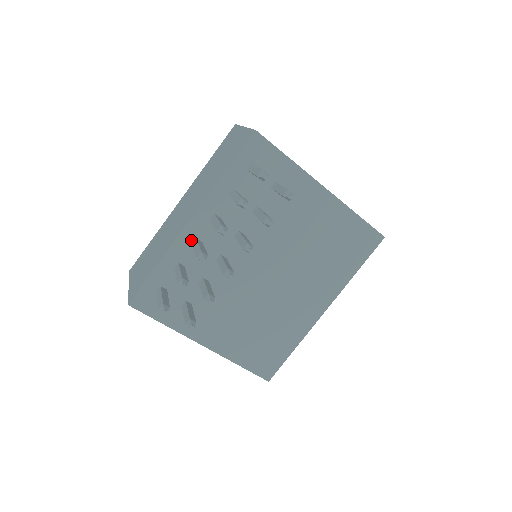
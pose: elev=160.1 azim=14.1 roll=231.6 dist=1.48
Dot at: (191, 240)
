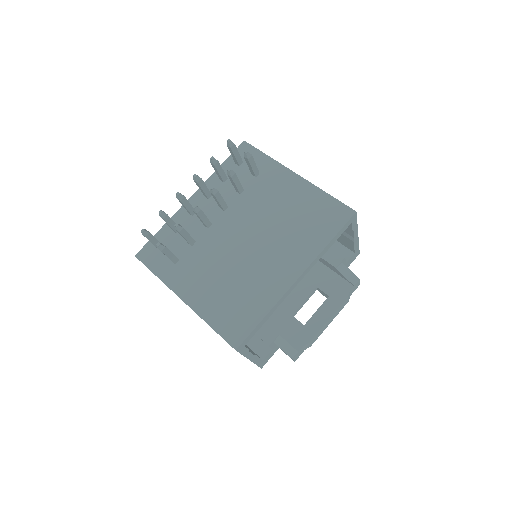
Dot at: occluded
